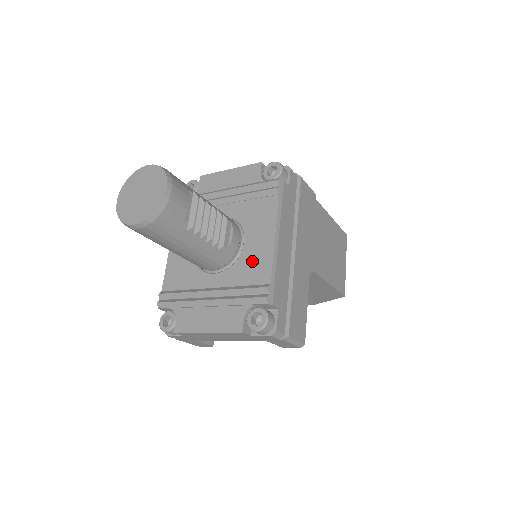
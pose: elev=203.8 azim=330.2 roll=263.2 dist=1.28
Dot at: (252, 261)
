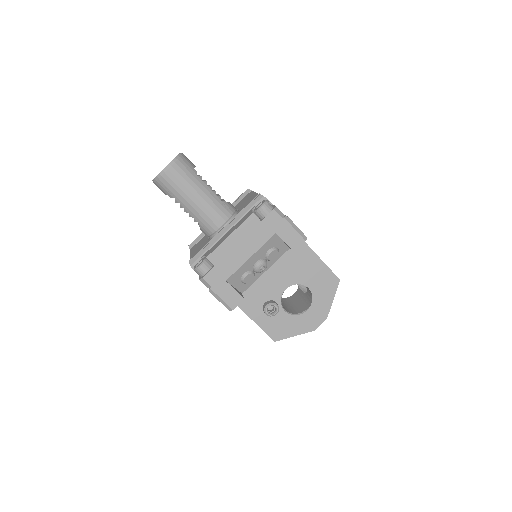
Dot at: occluded
